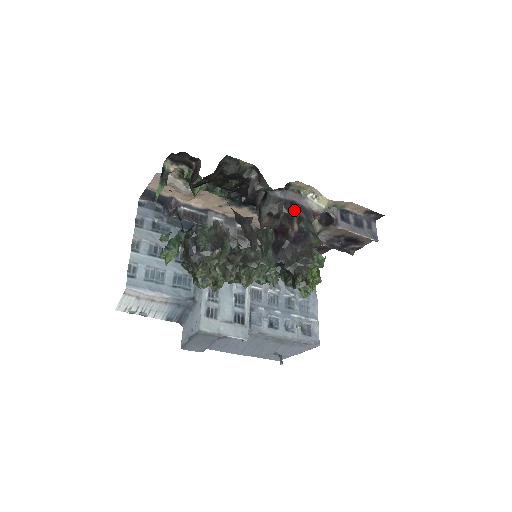
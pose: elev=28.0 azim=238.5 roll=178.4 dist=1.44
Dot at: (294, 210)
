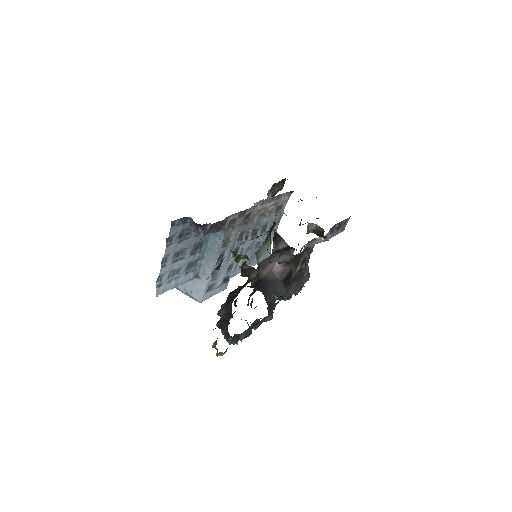
Dot at: (303, 254)
